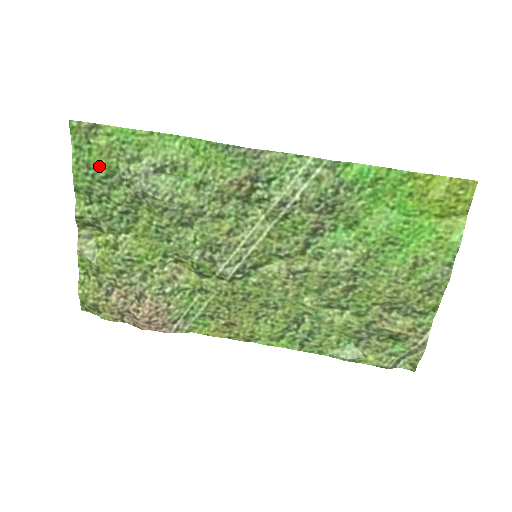
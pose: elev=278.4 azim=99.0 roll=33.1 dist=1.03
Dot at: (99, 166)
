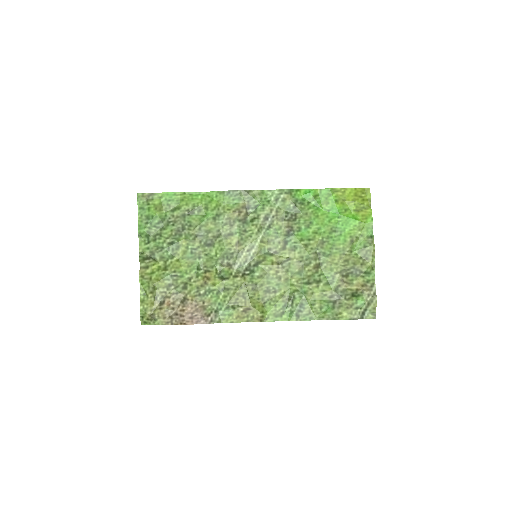
Dot at: (155, 216)
